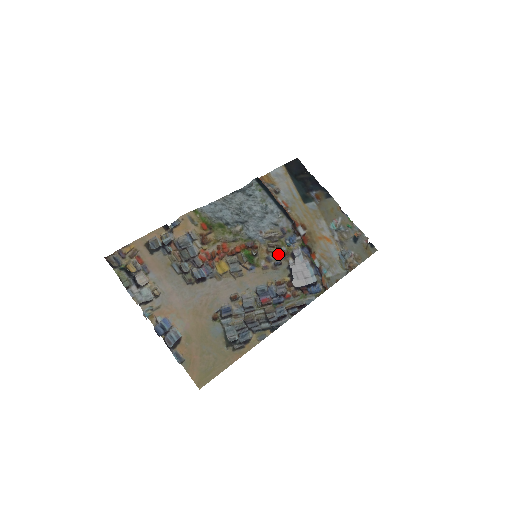
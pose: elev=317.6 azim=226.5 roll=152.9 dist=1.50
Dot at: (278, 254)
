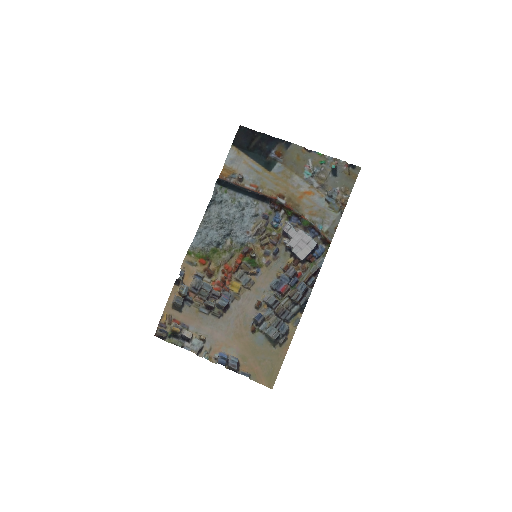
Dot at: (272, 242)
